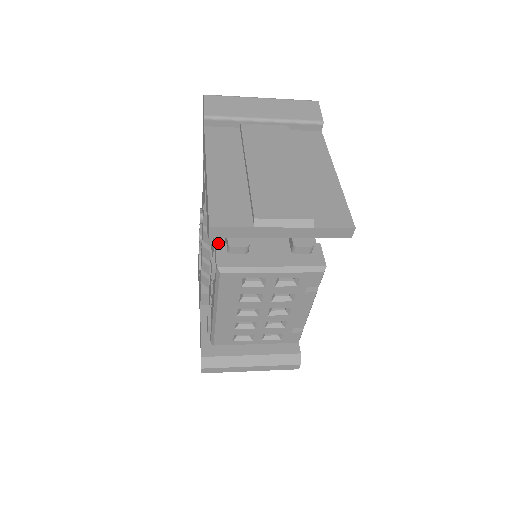
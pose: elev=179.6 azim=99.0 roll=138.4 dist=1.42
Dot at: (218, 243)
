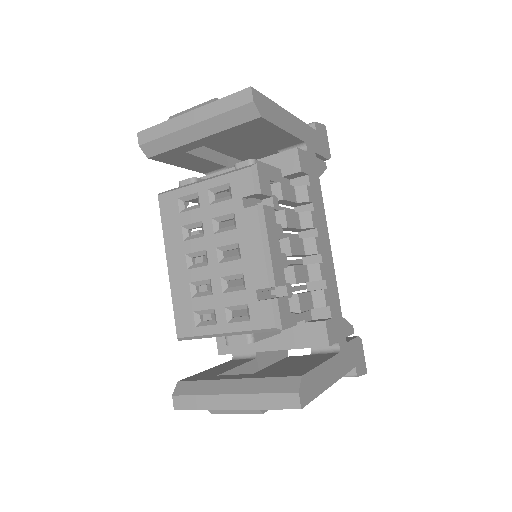
Dot at: occluded
